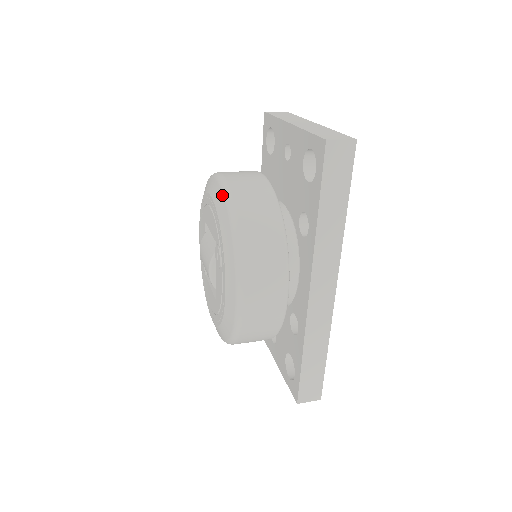
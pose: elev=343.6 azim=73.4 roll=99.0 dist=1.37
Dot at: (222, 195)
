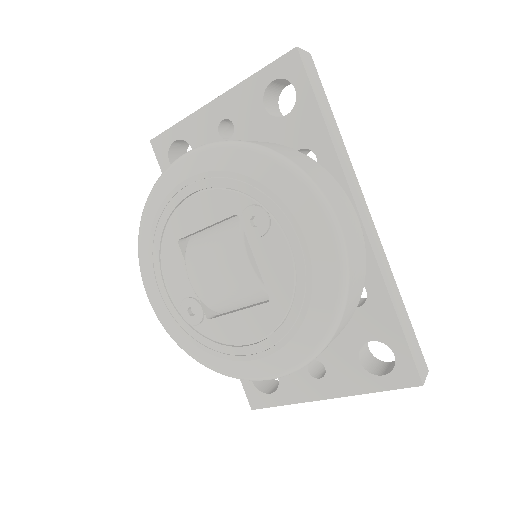
Dot at: (217, 149)
